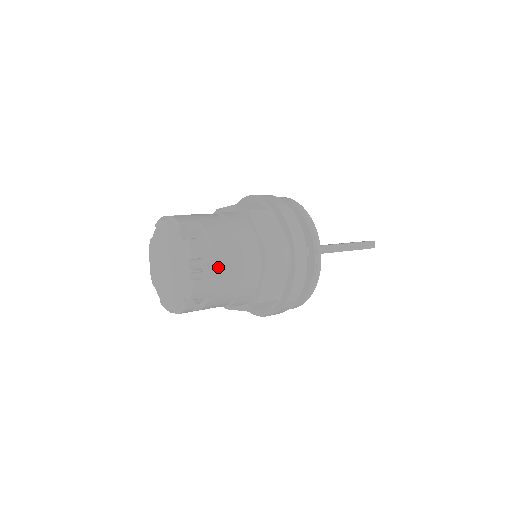
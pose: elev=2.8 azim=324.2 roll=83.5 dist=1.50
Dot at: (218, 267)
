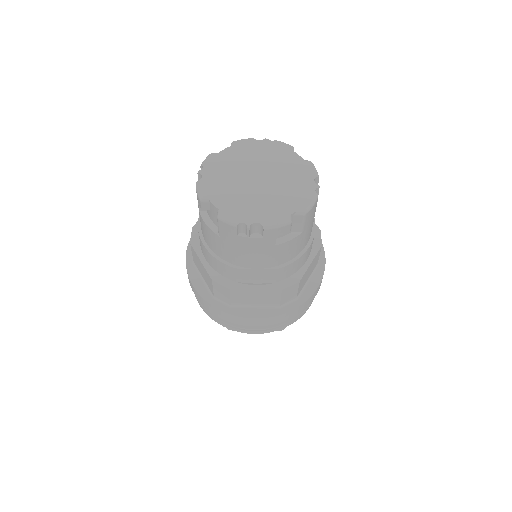
Dot at: occluded
